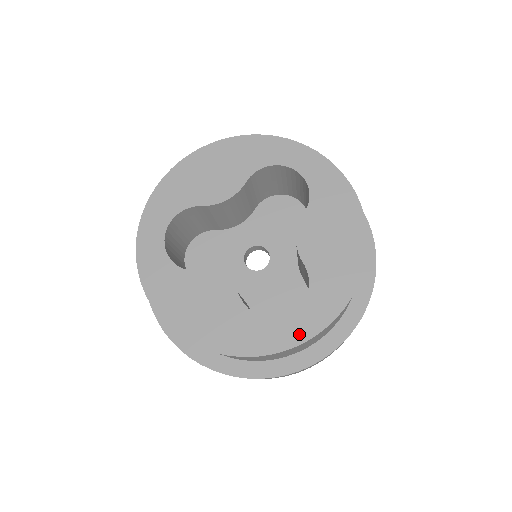
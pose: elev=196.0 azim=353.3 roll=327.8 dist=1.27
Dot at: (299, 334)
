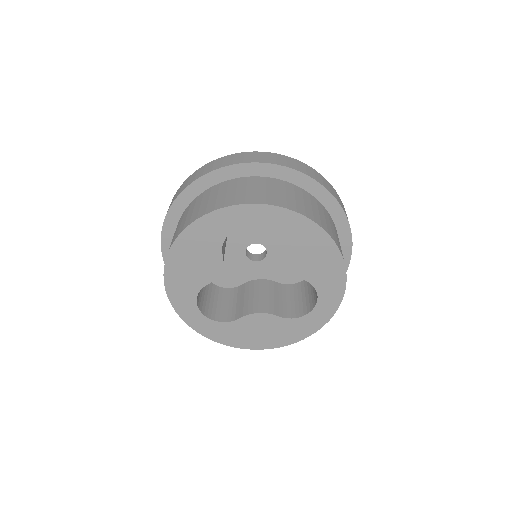
Dot at: (327, 314)
